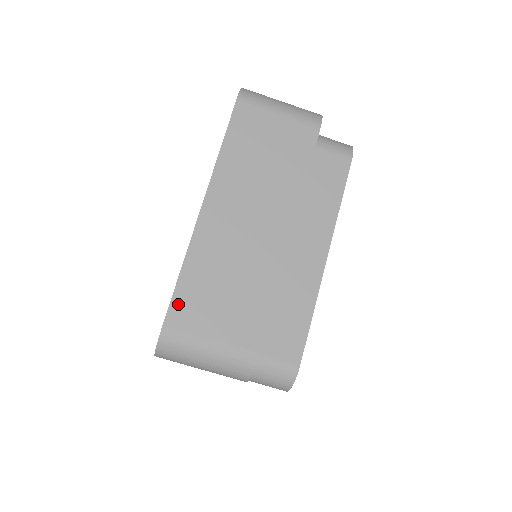
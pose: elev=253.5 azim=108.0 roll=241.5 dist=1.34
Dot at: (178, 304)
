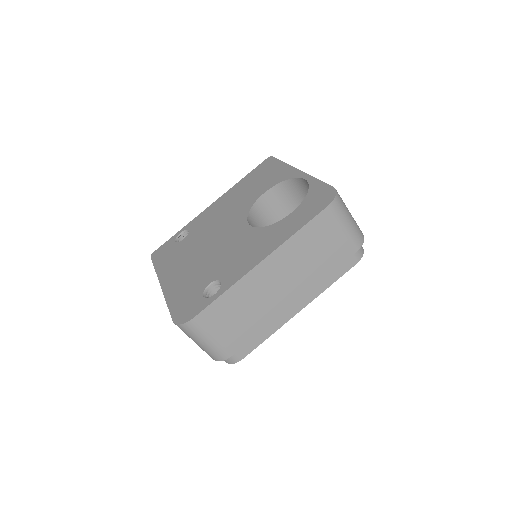
Dot at: (209, 311)
